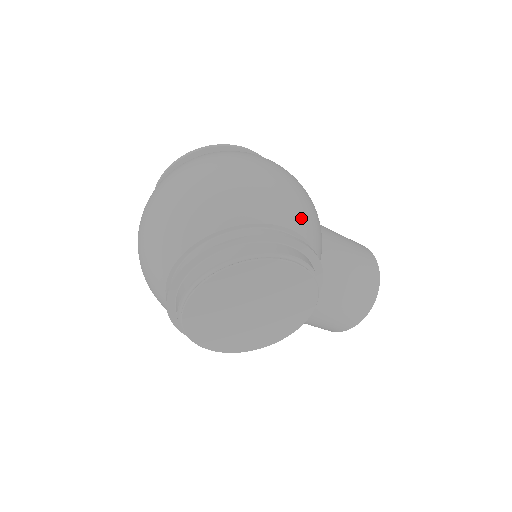
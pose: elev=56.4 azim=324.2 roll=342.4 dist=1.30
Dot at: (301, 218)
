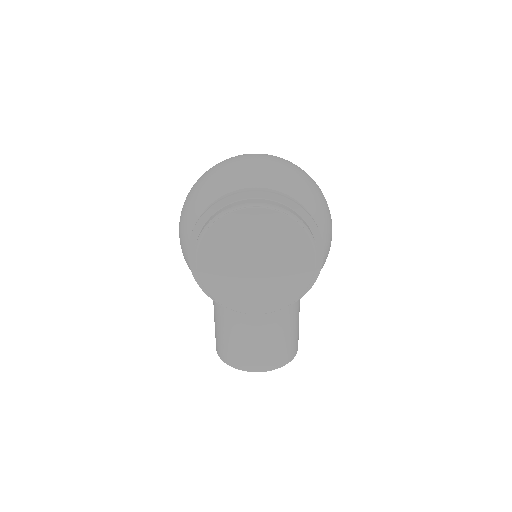
Dot at: (326, 253)
